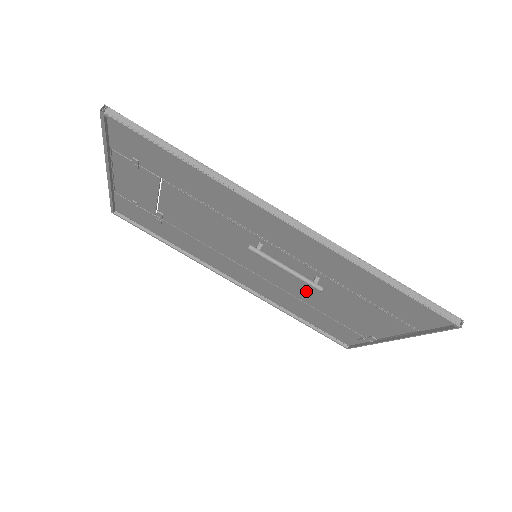
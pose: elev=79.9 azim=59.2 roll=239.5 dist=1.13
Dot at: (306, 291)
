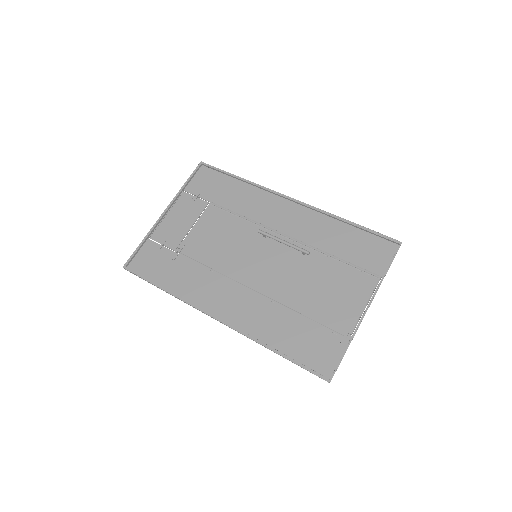
Dot at: (292, 283)
